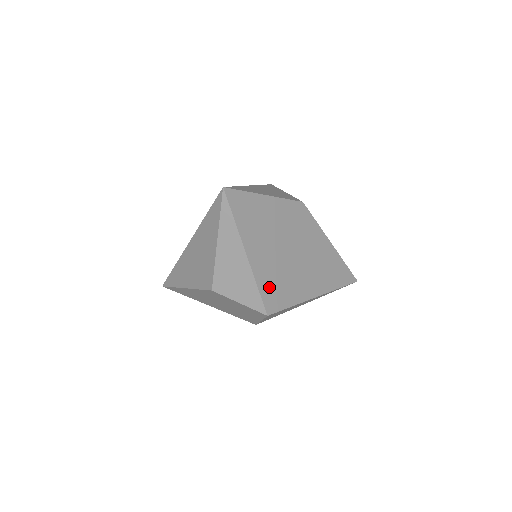
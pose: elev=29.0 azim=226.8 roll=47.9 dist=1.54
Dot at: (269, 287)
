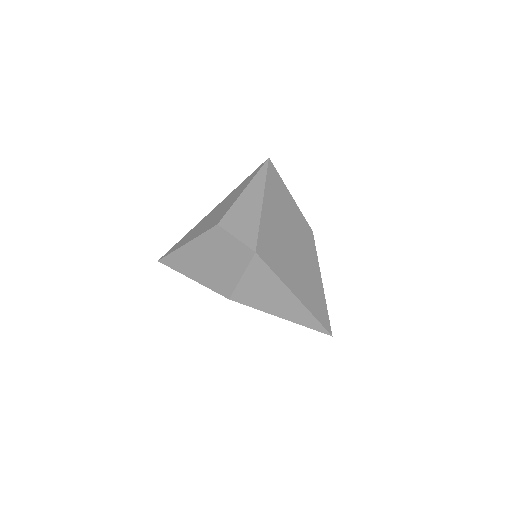
Dot at: (266, 239)
